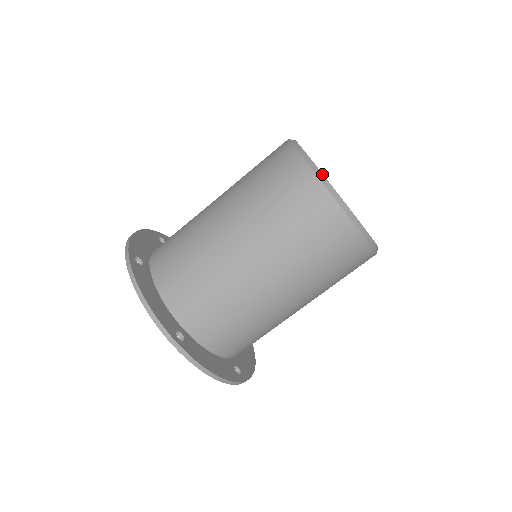
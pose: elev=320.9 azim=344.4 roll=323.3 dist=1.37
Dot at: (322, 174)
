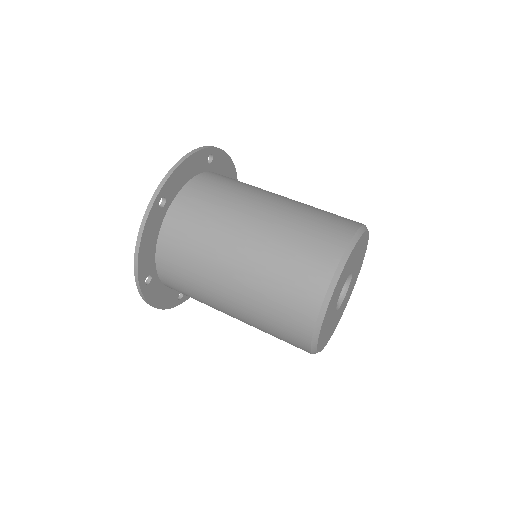
Dot at: (324, 315)
